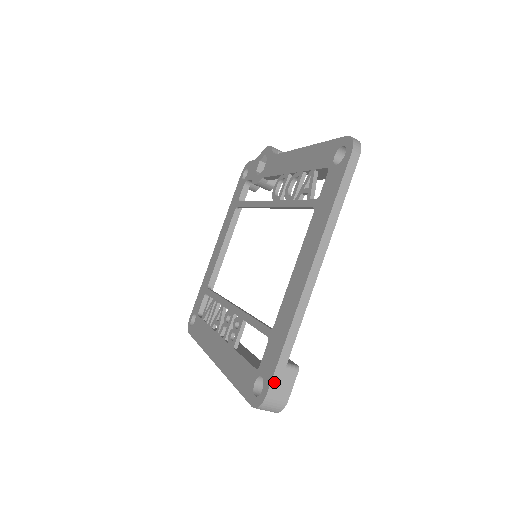
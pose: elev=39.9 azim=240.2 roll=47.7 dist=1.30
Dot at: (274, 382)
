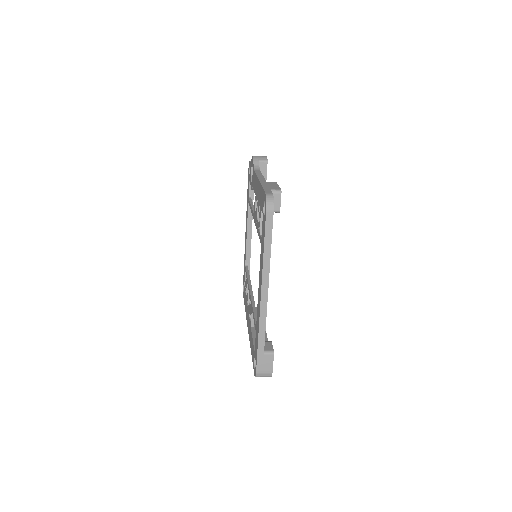
Dot at: (259, 364)
